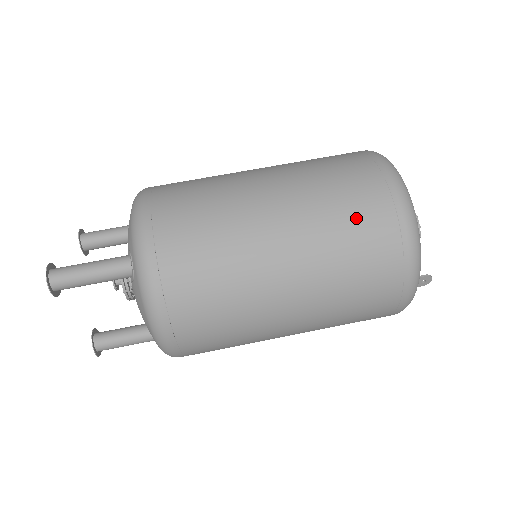
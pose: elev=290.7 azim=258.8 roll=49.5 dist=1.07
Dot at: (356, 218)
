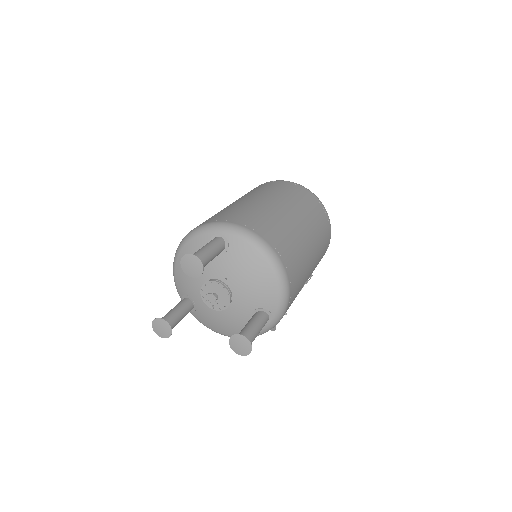
Dot at: (273, 187)
